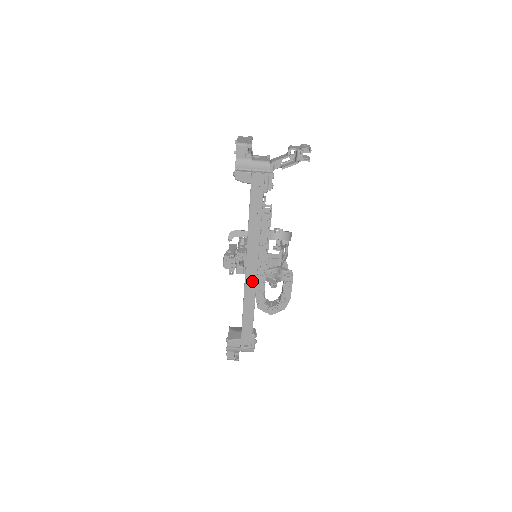
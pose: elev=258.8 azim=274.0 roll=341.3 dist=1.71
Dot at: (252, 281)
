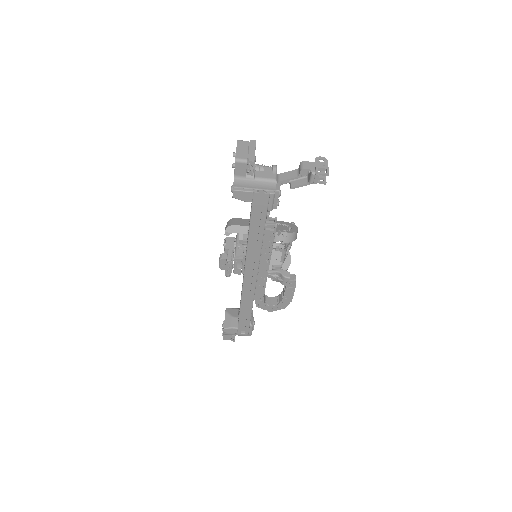
Dot at: (251, 286)
